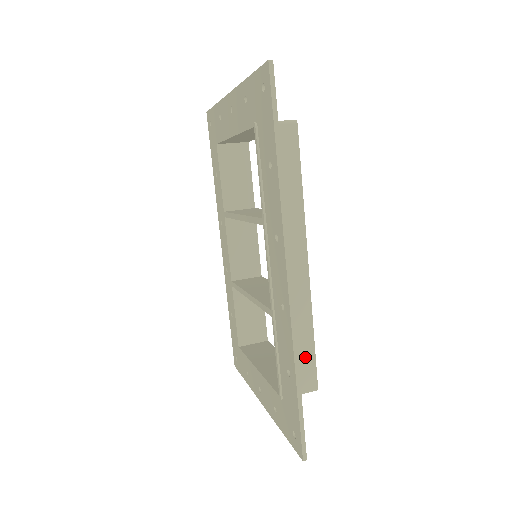
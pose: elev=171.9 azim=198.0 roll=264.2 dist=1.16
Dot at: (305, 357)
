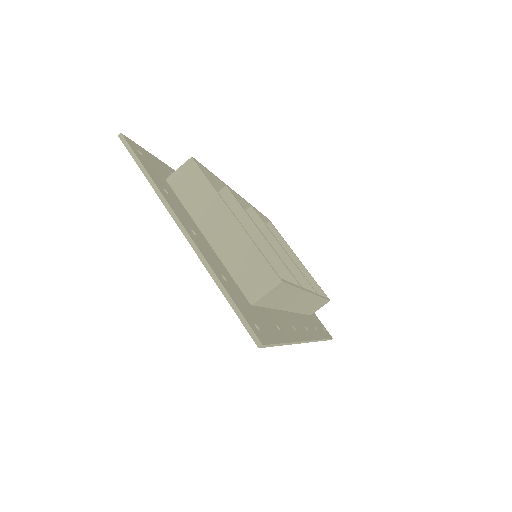
Dot at: (319, 304)
